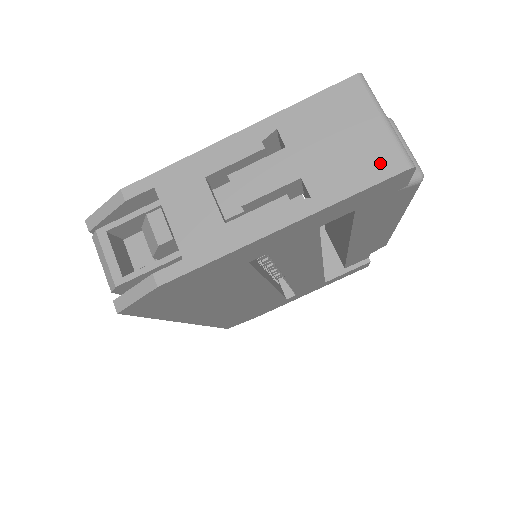
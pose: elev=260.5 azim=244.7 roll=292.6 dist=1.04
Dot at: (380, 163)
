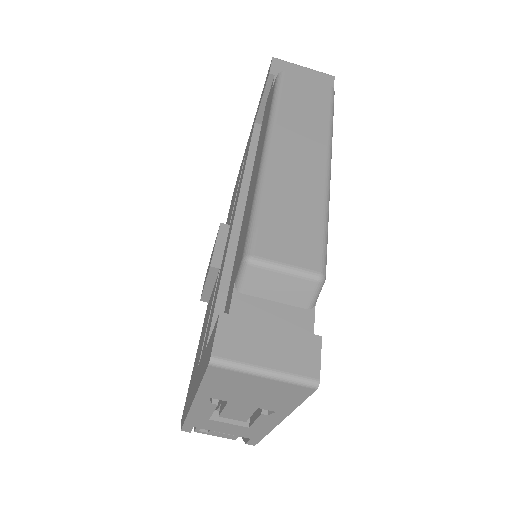
Dot at: (294, 393)
